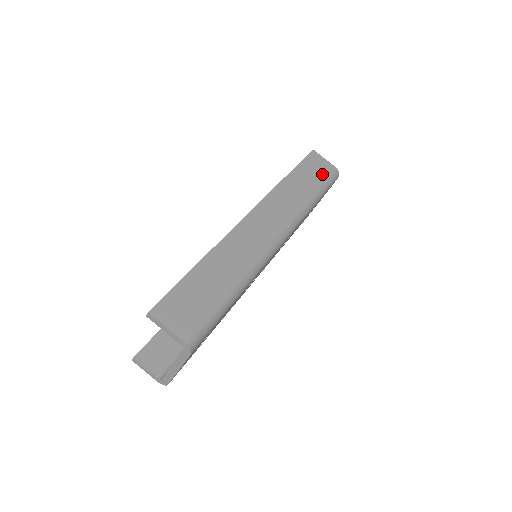
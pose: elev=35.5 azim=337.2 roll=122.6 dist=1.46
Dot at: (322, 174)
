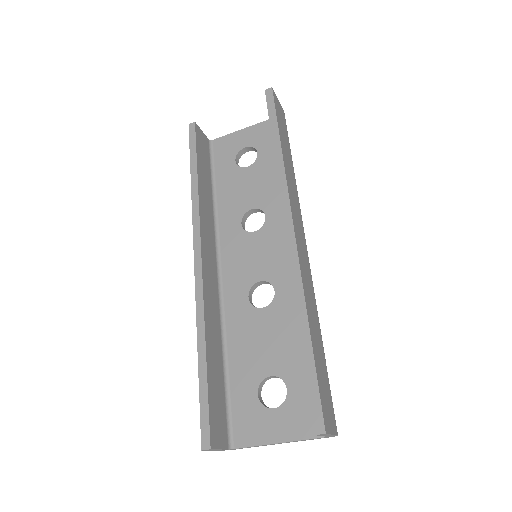
Dot at: (286, 129)
